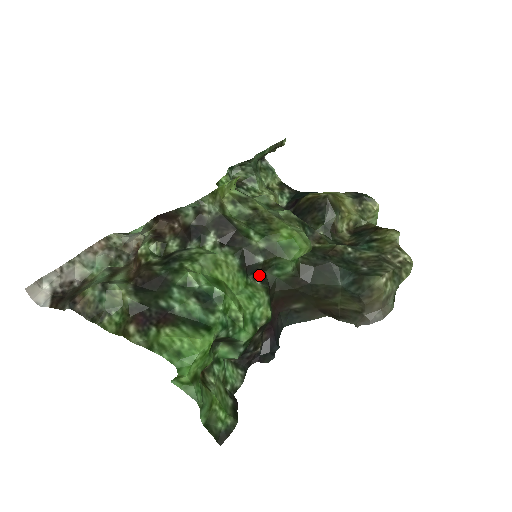
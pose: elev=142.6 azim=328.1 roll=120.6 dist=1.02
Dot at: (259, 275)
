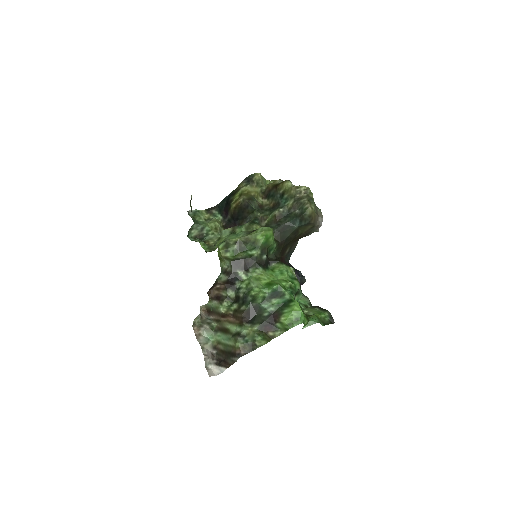
Dot at: (270, 261)
